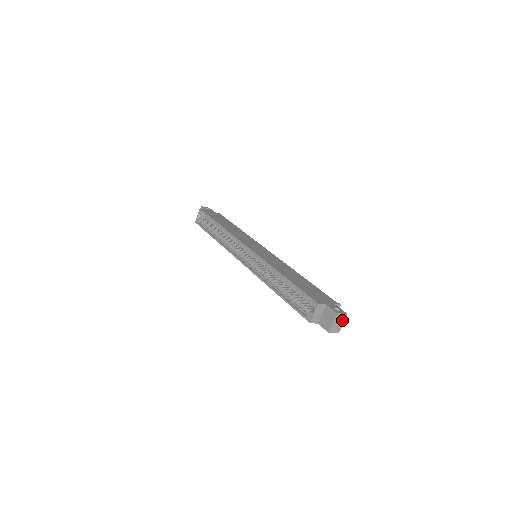
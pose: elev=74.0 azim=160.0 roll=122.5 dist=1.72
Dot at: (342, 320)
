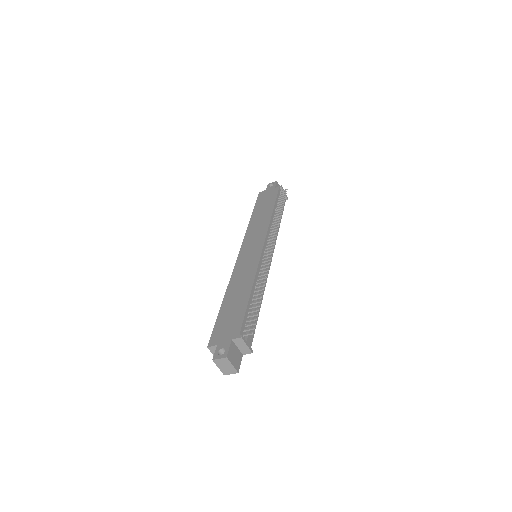
Dot at: (227, 363)
